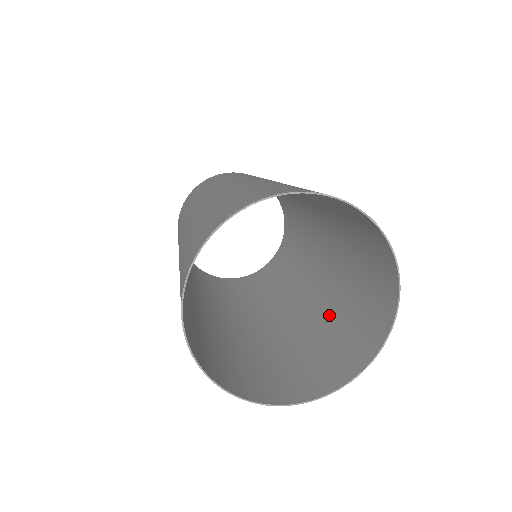
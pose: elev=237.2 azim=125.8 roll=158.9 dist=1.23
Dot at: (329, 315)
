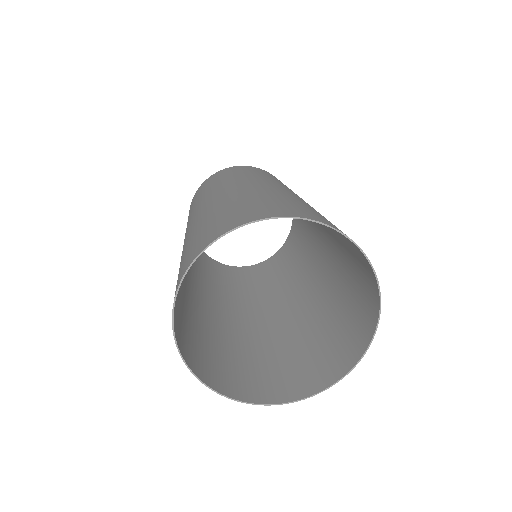
Dot at: (341, 255)
